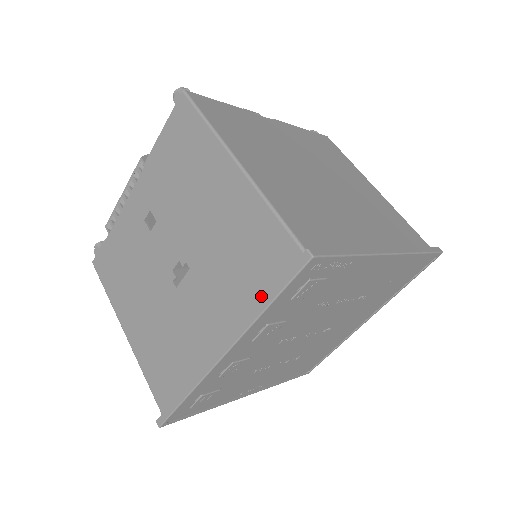
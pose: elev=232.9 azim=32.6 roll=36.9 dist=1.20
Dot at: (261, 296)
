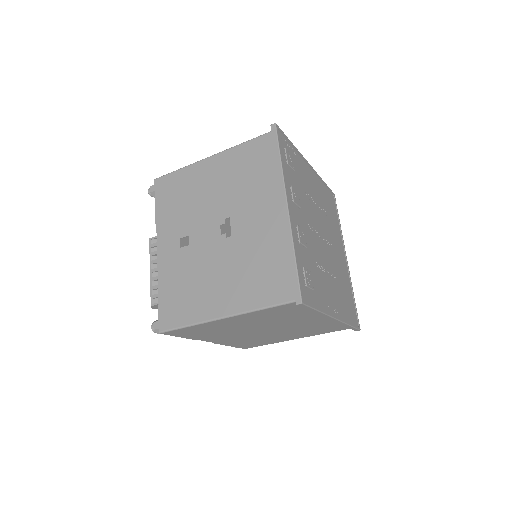
Dot at: (274, 166)
